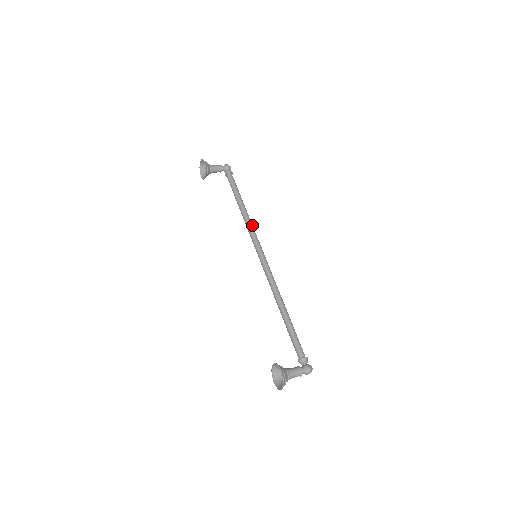
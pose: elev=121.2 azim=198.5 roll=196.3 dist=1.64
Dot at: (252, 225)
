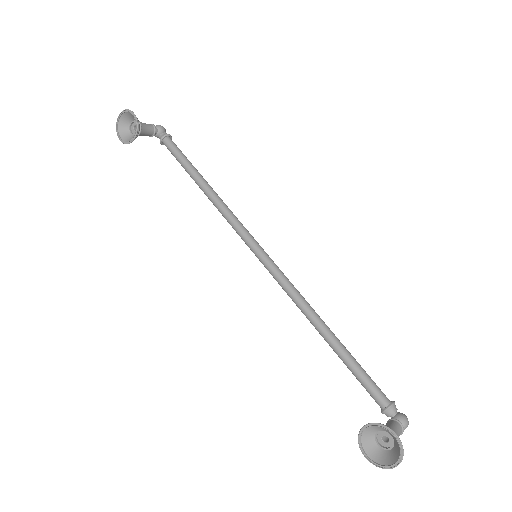
Dot at: (231, 211)
